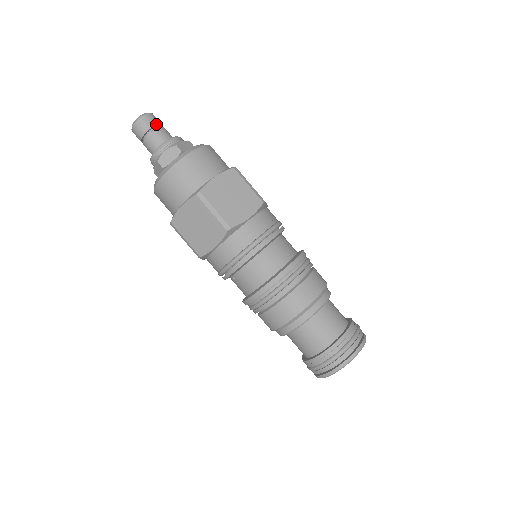
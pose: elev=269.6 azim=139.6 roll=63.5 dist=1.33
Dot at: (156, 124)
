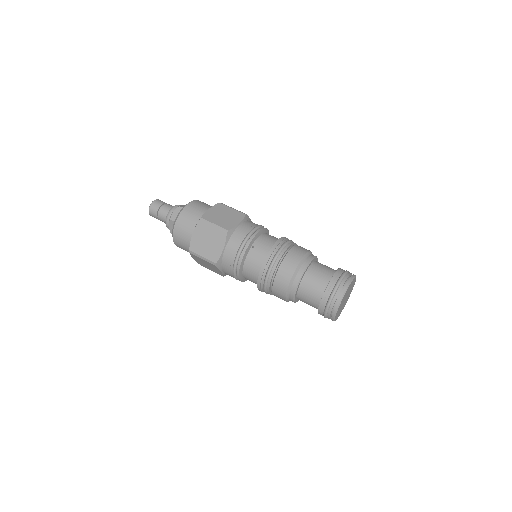
Dot at: occluded
